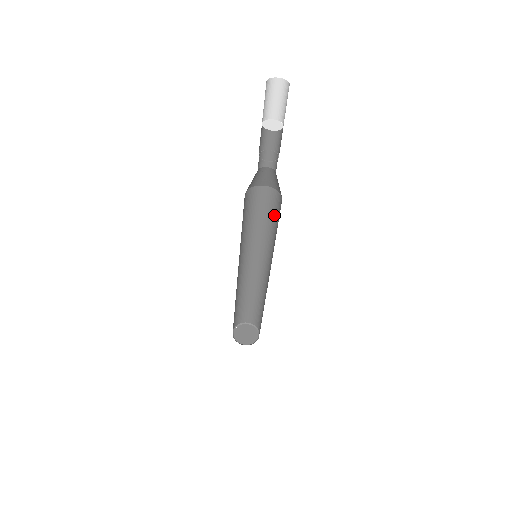
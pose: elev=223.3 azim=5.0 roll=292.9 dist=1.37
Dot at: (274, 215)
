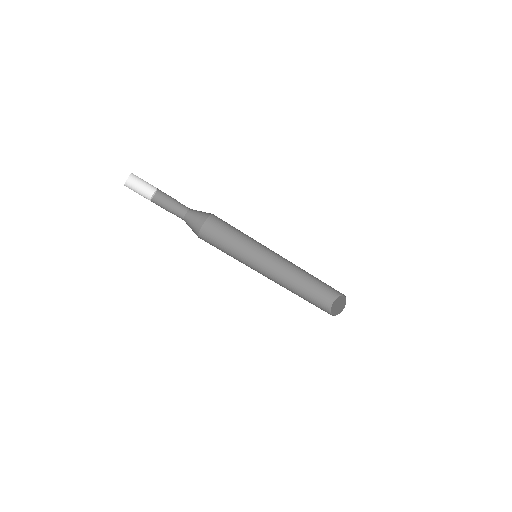
Dot at: (229, 227)
